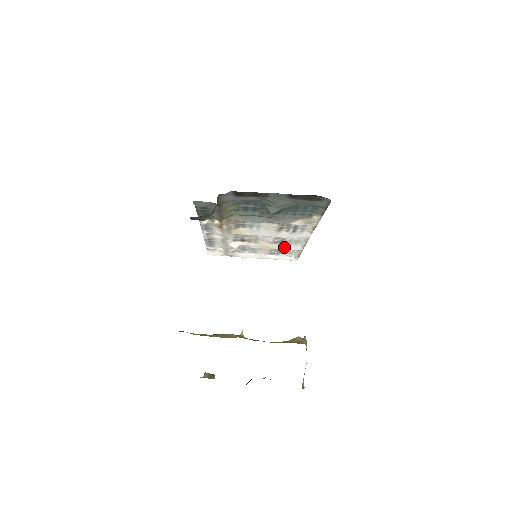
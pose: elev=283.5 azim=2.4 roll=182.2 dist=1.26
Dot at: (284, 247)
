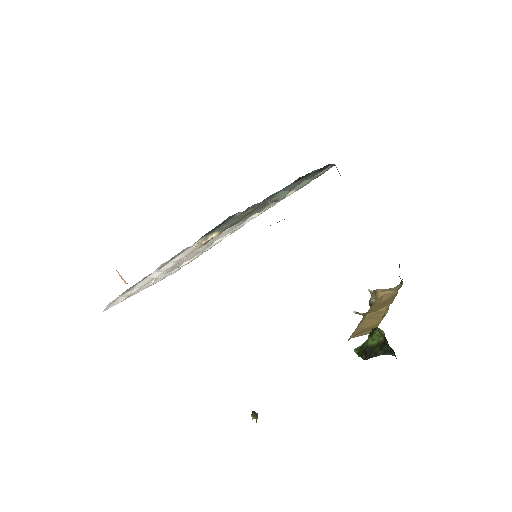
Dot at: (197, 254)
